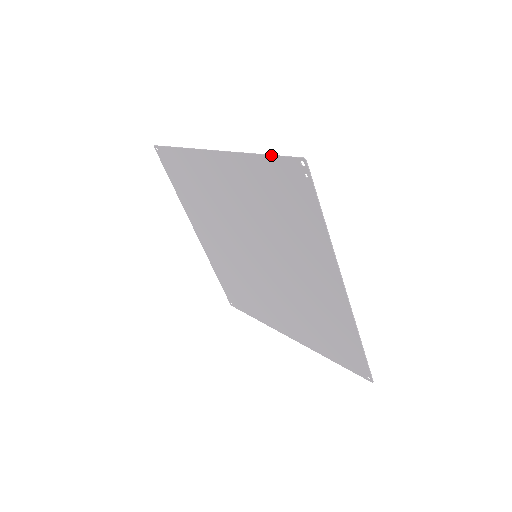
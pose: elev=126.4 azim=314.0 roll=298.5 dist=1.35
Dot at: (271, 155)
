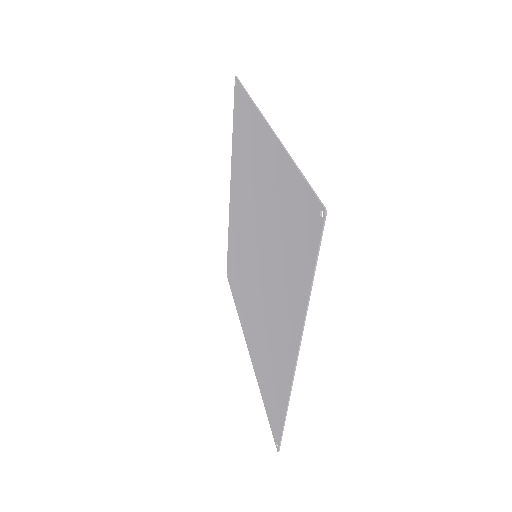
Dot at: (233, 114)
